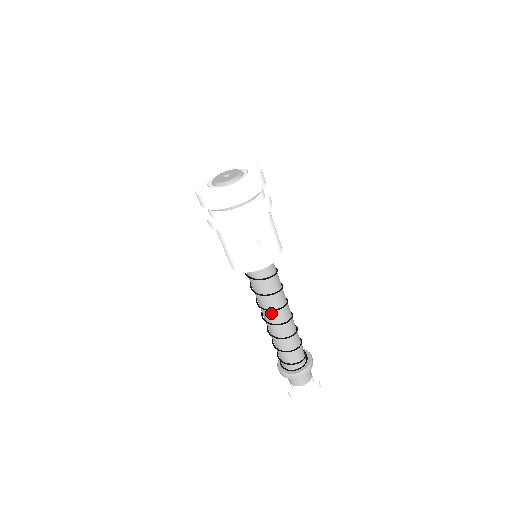
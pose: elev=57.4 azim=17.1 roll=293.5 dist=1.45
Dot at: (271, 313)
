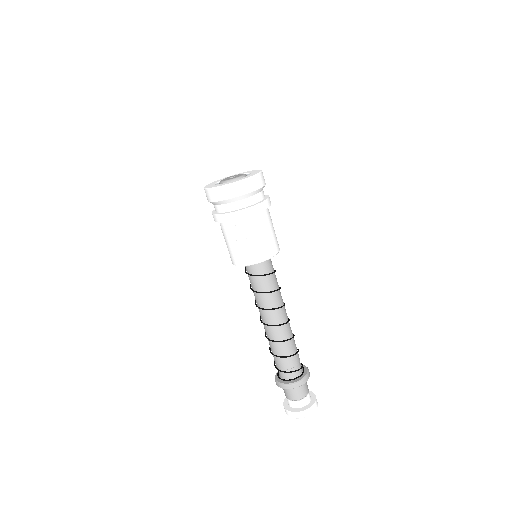
Dot at: (271, 313)
